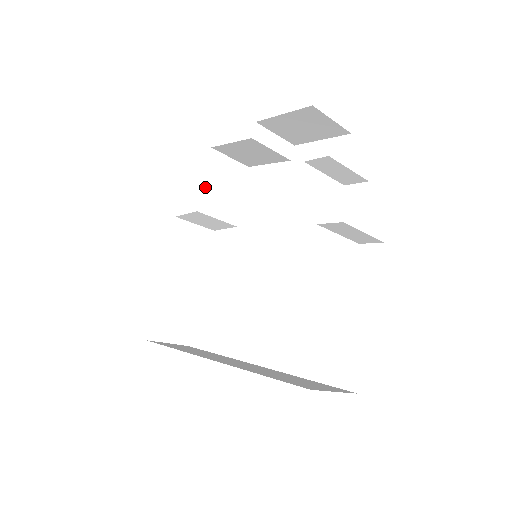
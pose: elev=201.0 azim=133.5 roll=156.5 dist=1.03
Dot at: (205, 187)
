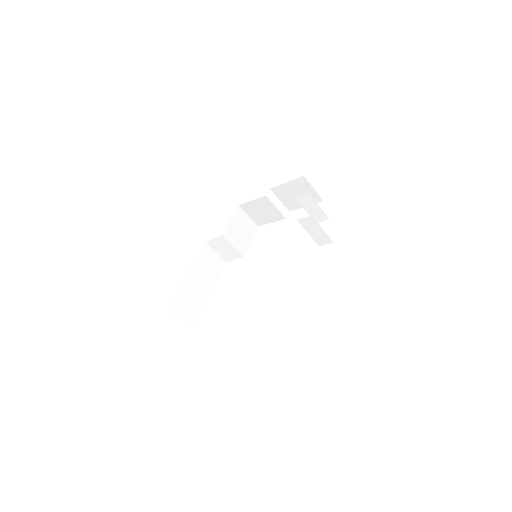
Dot at: (230, 224)
